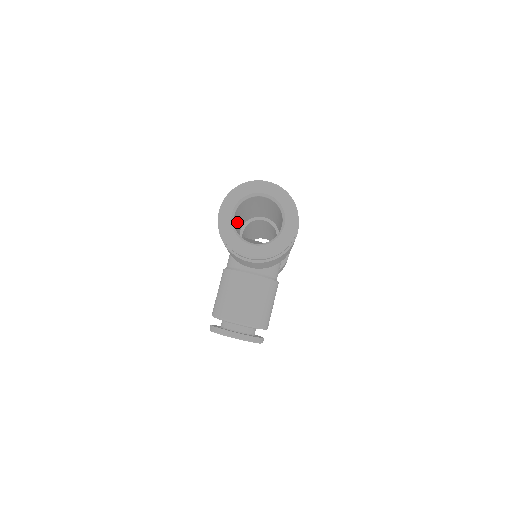
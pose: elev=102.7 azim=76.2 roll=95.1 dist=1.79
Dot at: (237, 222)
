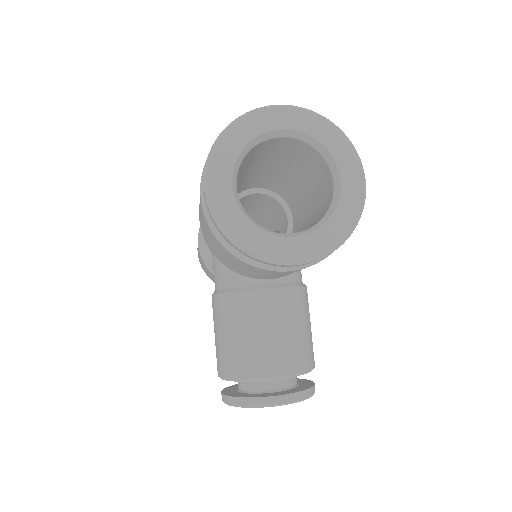
Dot at: occluded
